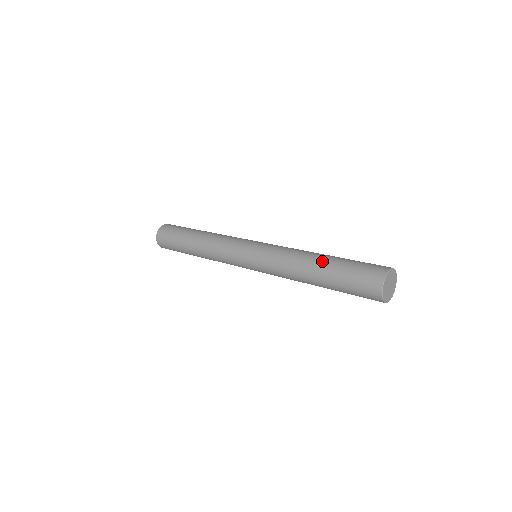
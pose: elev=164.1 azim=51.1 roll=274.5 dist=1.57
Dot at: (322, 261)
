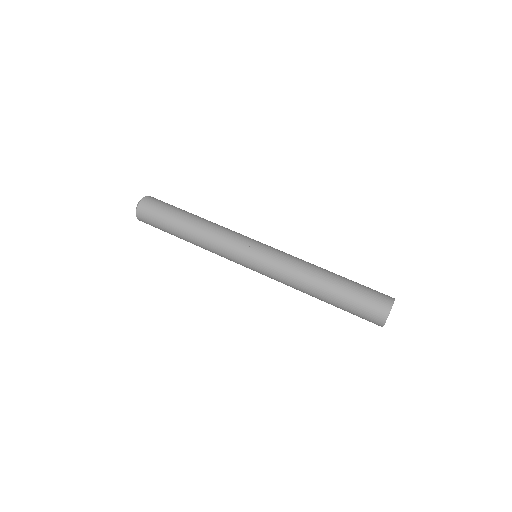
Dot at: (332, 280)
